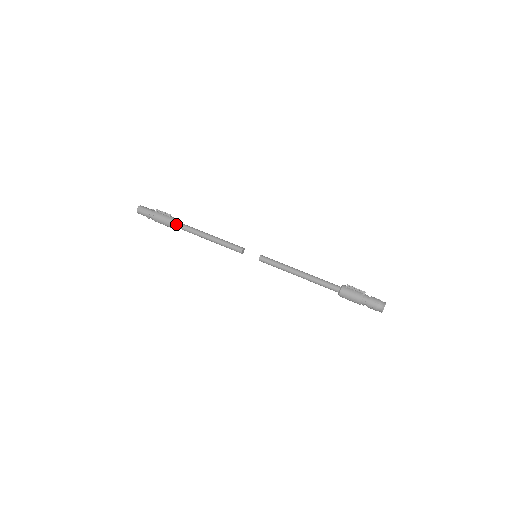
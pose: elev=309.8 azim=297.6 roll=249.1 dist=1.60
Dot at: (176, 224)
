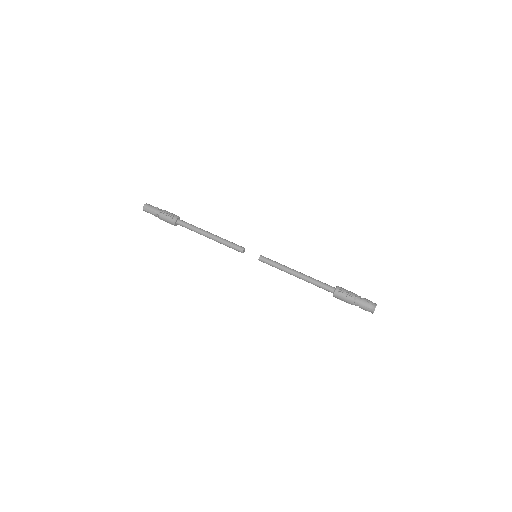
Dot at: (180, 225)
